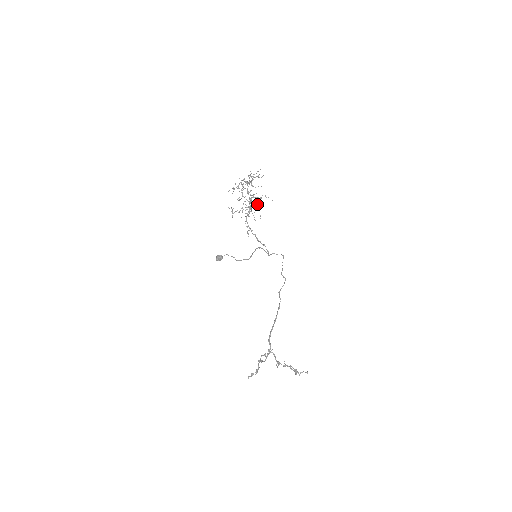
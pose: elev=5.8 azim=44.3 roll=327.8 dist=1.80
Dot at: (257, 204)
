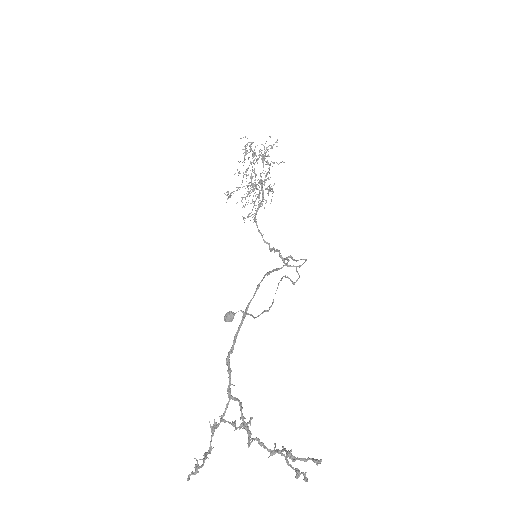
Dot at: occluded
